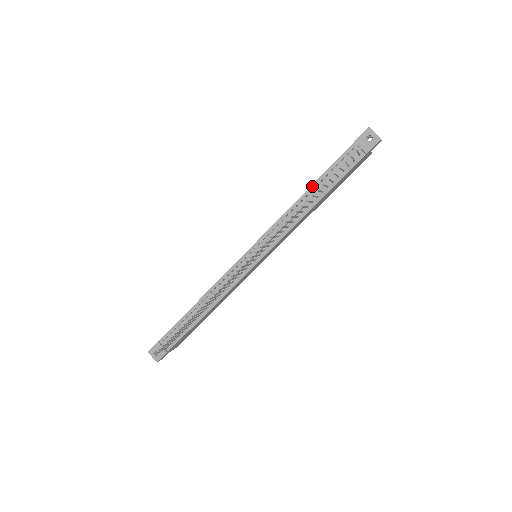
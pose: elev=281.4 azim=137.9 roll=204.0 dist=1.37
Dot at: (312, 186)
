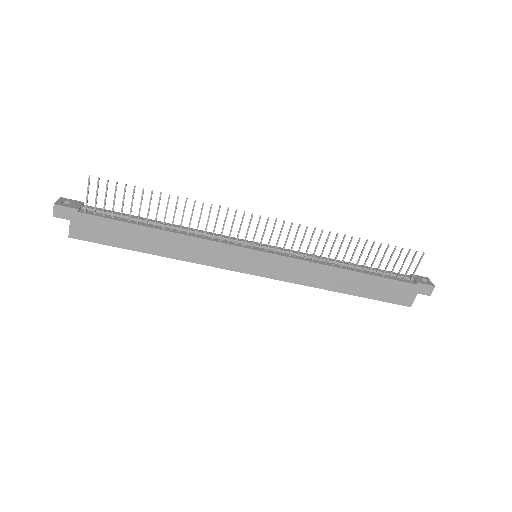
Dot at: (355, 264)
